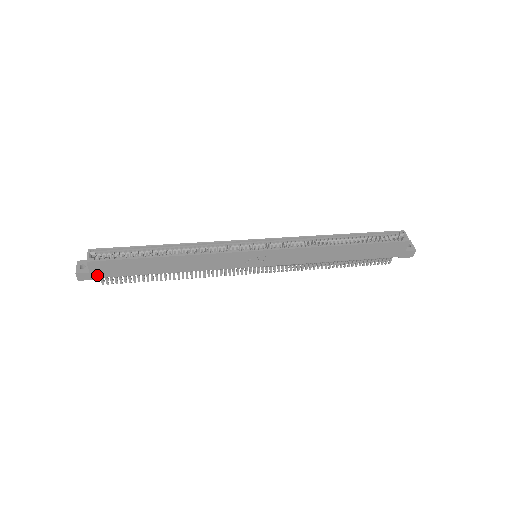
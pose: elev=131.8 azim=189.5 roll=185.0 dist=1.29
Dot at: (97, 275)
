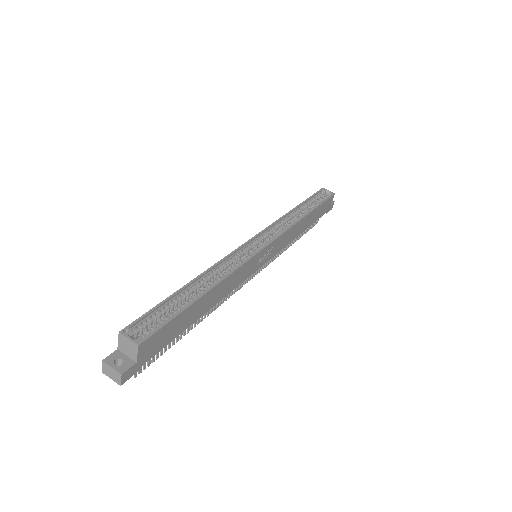
Dot at: (142, 362)
